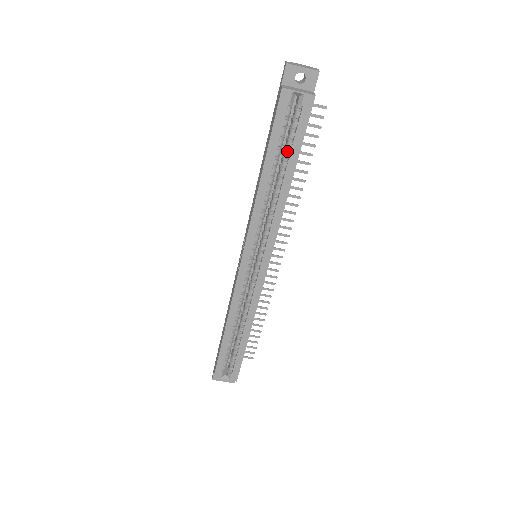
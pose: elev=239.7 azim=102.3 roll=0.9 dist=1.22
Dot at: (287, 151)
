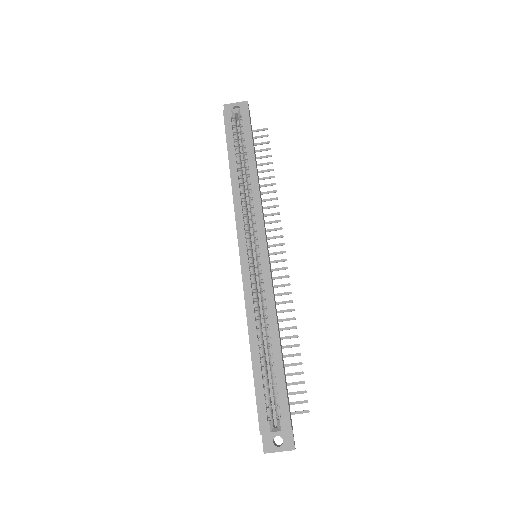
Dot at: (244, 150)
